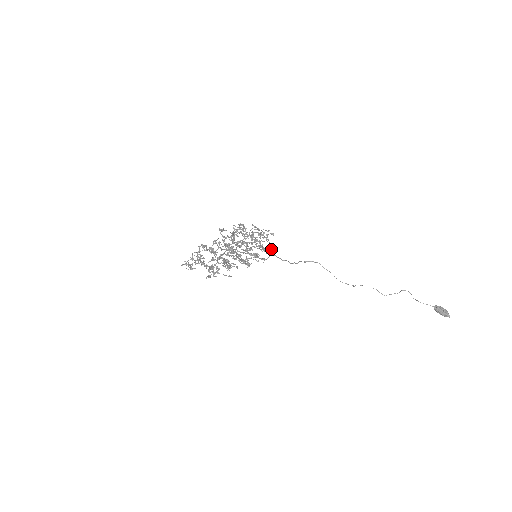
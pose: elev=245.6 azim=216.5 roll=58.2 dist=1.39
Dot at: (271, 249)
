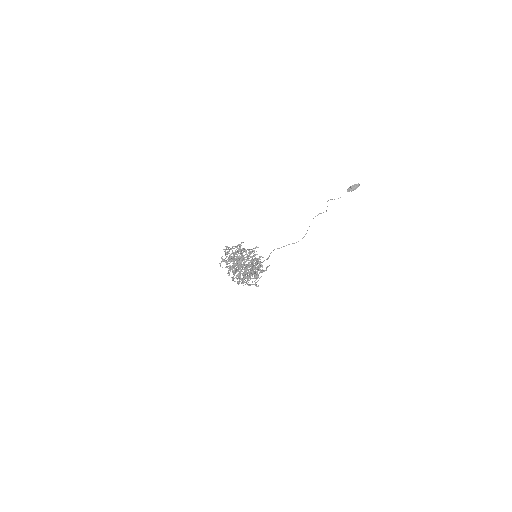
Dot at: occluded
